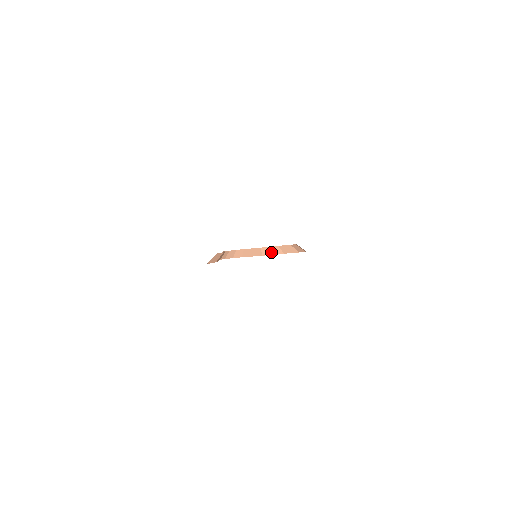
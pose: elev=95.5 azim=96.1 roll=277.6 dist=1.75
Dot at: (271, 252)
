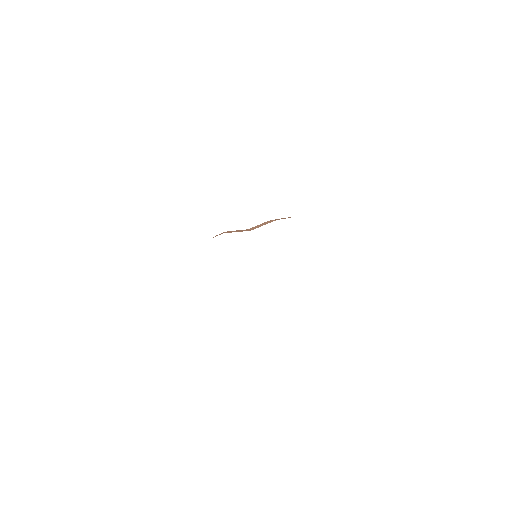
Dot at: (261, 225)
